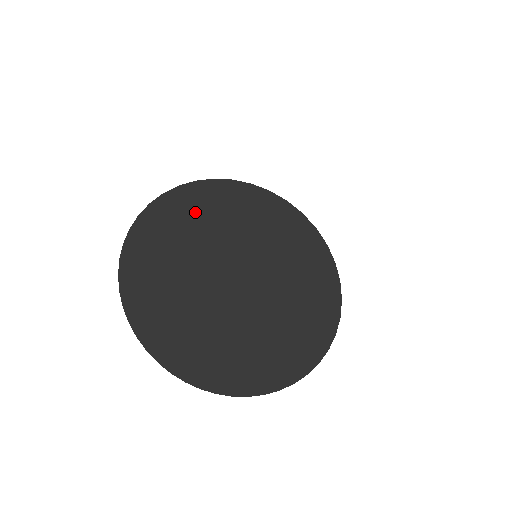
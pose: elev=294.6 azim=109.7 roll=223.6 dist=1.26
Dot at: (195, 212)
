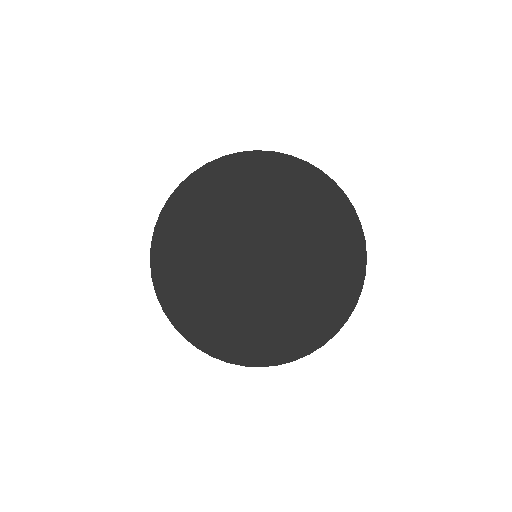
Dot at: (187, 219)
